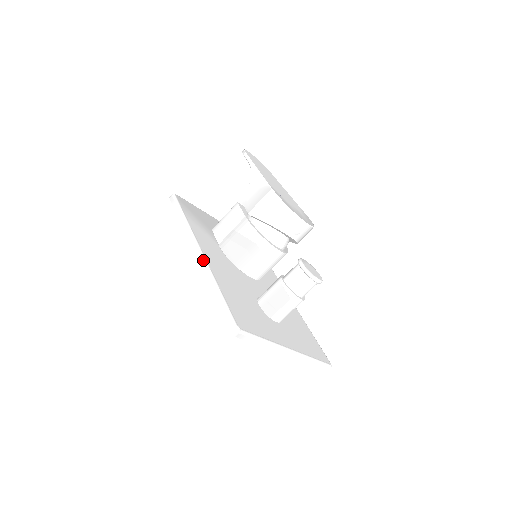
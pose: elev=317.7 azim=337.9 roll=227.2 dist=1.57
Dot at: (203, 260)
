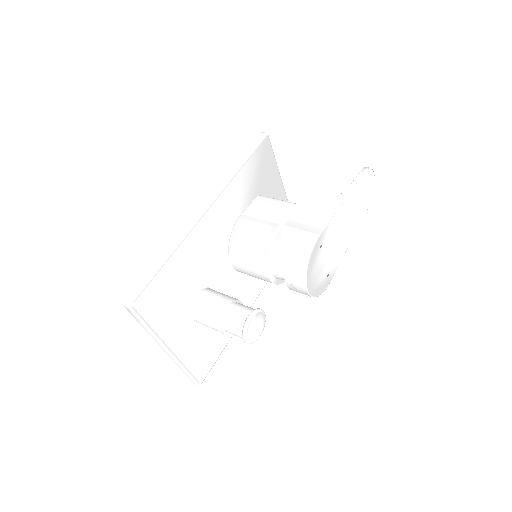
Dot at: (195, 220)
